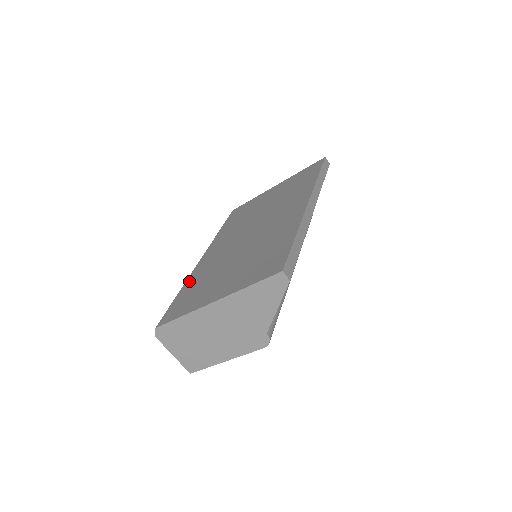
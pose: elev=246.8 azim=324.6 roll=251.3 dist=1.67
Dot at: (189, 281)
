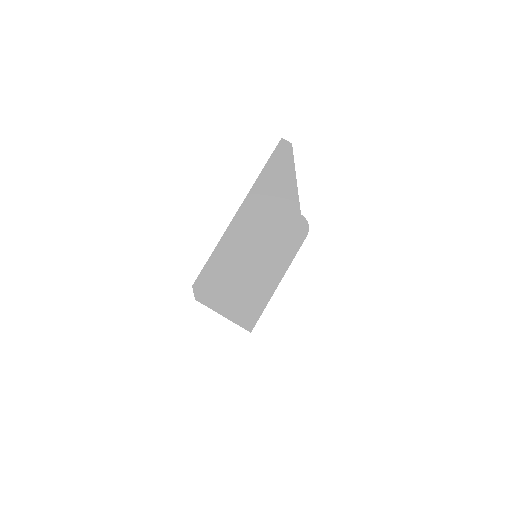
Dot at: occluded
